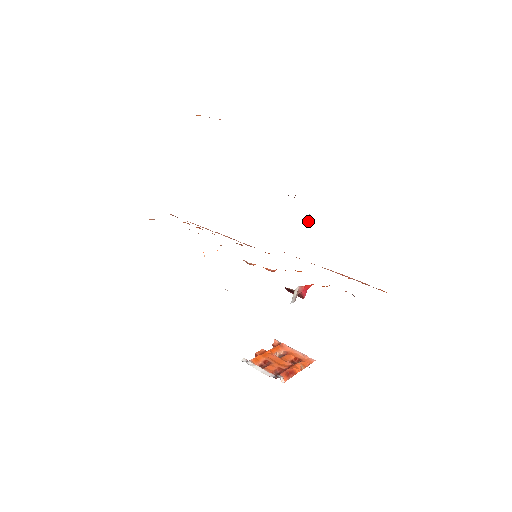
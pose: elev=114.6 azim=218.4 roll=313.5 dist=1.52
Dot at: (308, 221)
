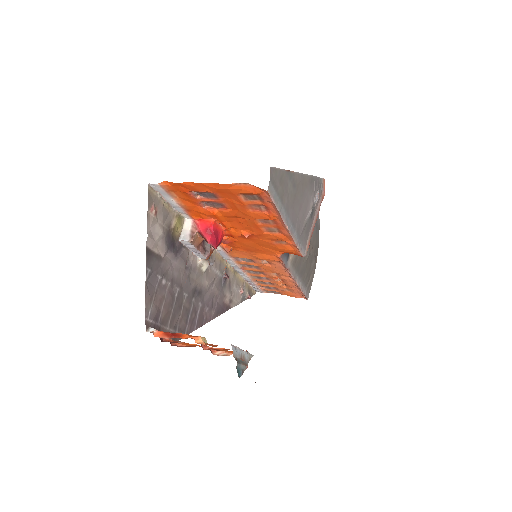
Dot at: occluded
